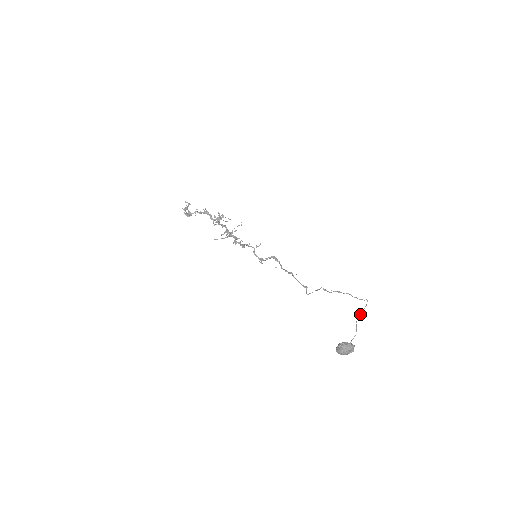
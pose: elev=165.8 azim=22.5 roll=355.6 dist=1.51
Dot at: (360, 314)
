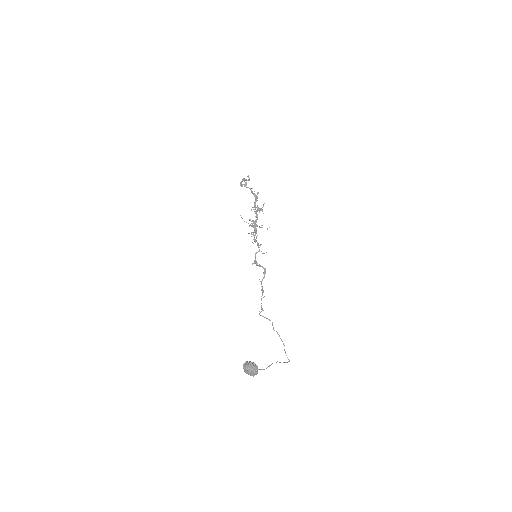
Dot at: (279, 362)
